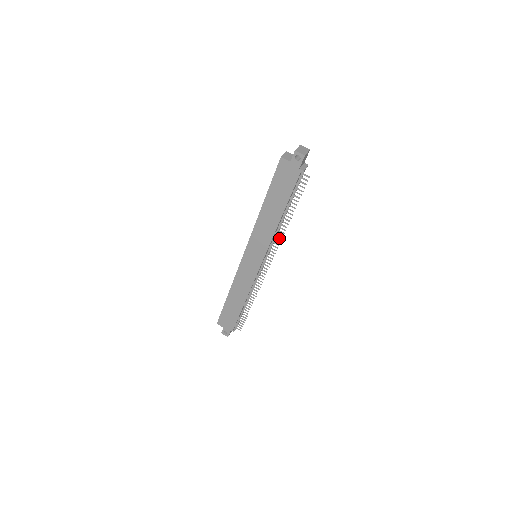
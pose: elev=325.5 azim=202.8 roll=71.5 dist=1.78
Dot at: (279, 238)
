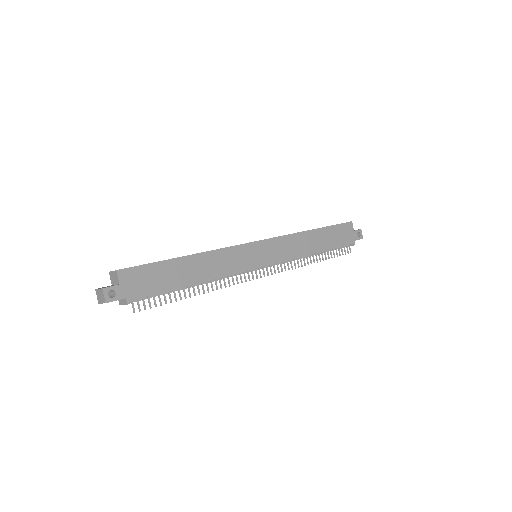
Dot at: occluded
